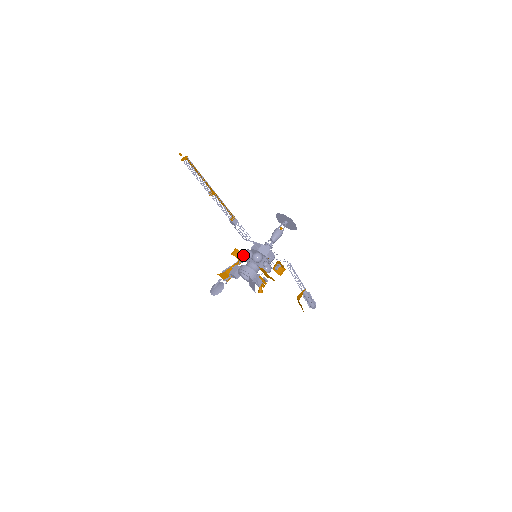
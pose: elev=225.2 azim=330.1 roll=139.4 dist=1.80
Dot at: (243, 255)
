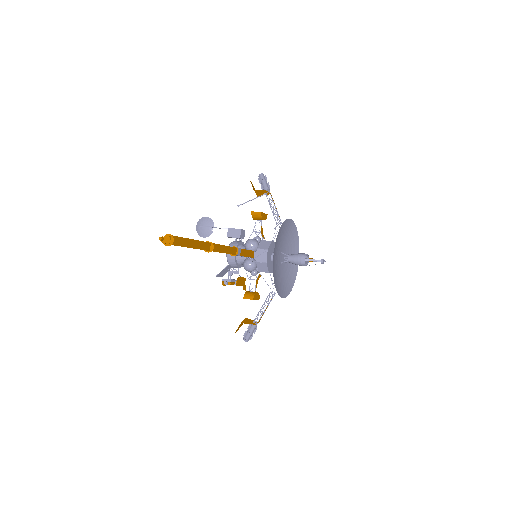
Dot at: (245, 243)
